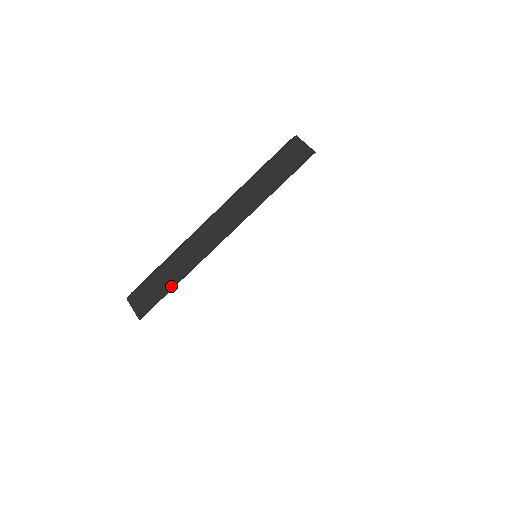
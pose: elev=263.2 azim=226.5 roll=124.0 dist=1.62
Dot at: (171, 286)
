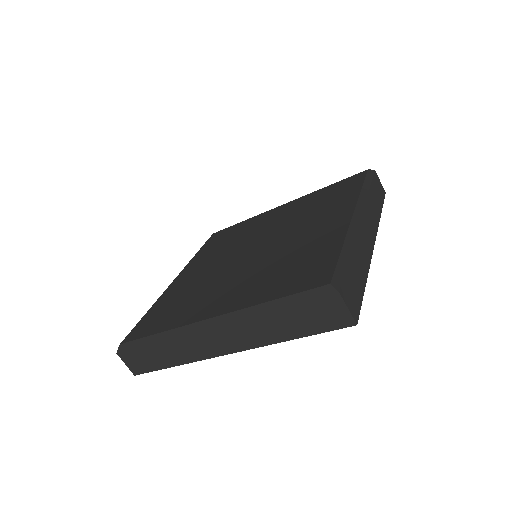
Dot at: (166, 366)
